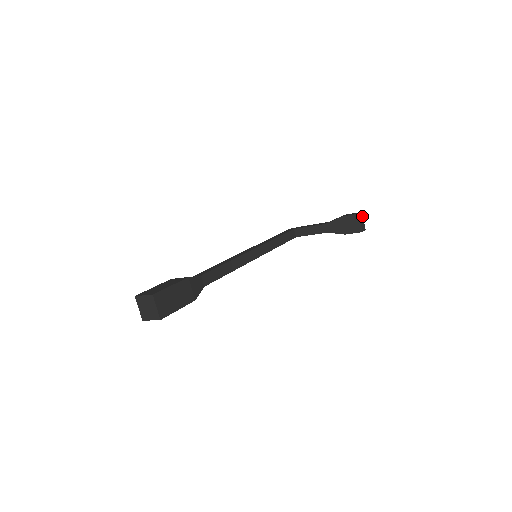
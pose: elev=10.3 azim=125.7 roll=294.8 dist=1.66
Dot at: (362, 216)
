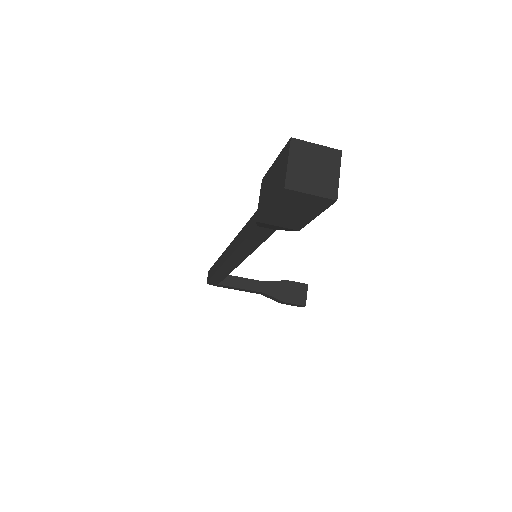
Dot at: occluded
